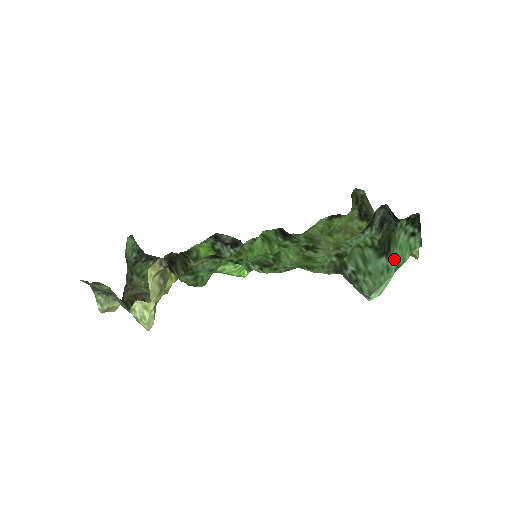
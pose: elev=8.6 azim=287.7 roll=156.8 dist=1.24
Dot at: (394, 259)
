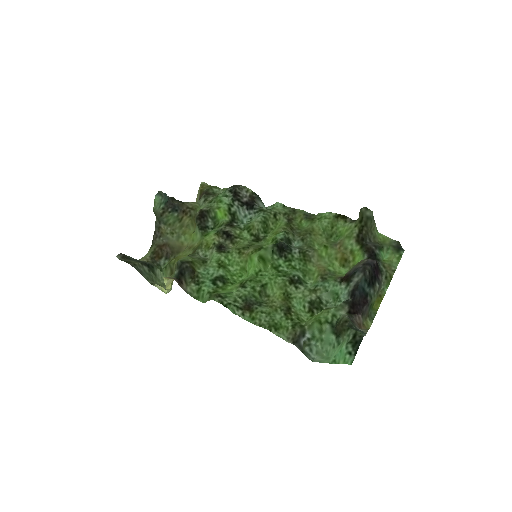
Dot at: (338, 347)
